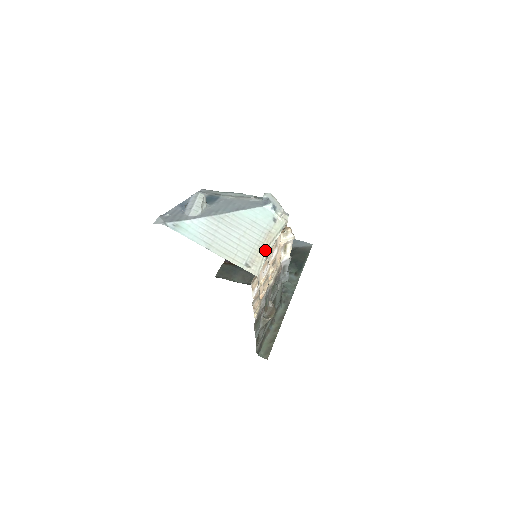
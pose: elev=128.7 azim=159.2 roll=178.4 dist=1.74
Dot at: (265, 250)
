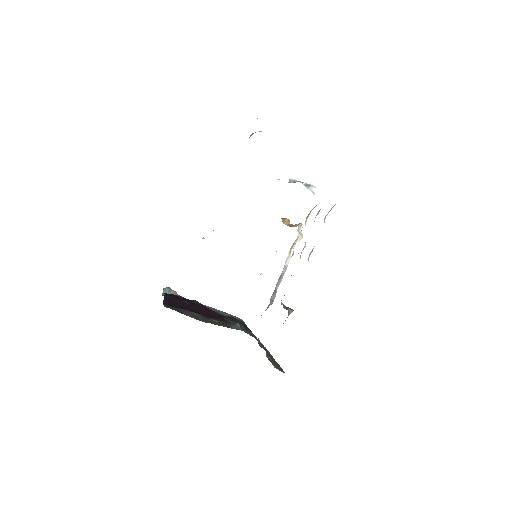
Dot at: occluded
